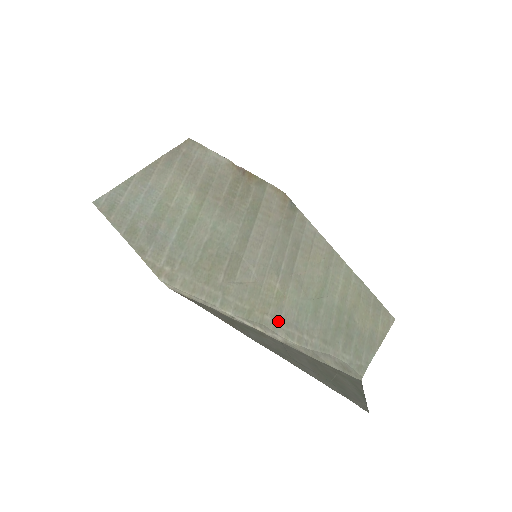
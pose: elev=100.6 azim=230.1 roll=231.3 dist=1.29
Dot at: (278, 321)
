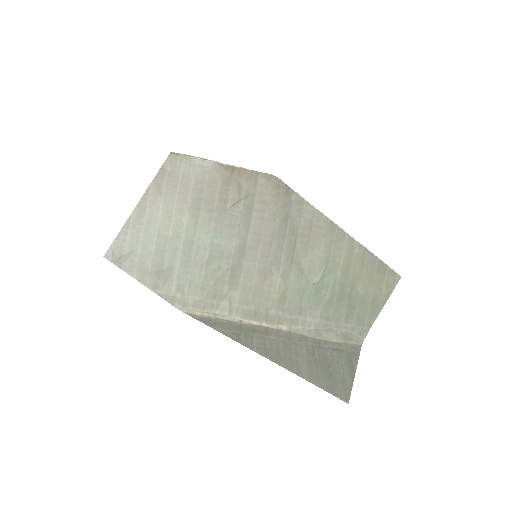
Dot at: (282, 312)
